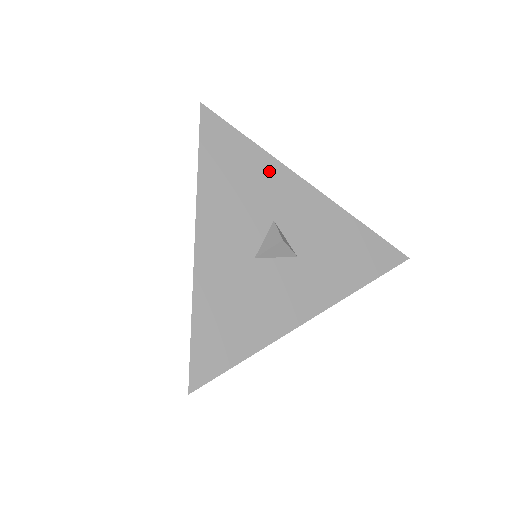
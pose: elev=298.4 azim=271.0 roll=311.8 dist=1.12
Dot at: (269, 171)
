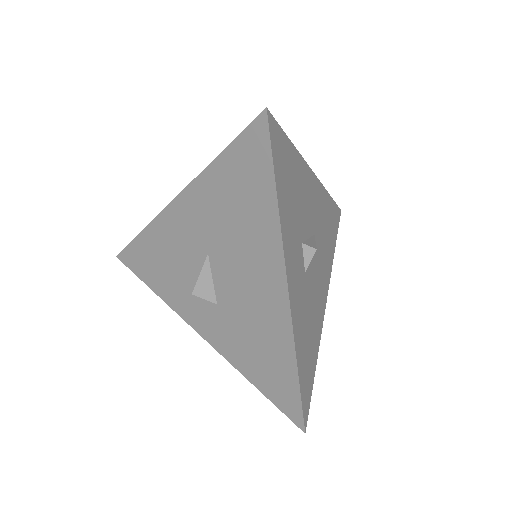
Dot at: occluded
